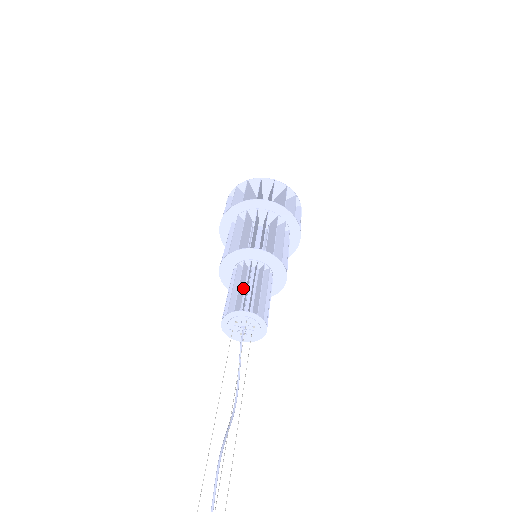
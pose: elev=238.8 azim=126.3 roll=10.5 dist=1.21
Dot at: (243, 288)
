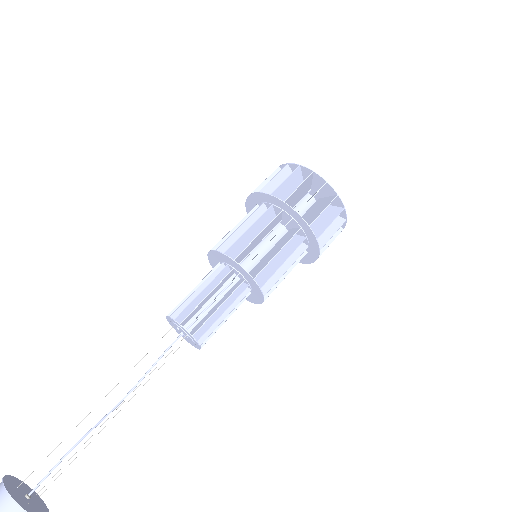
Dot at: (210, 297)
